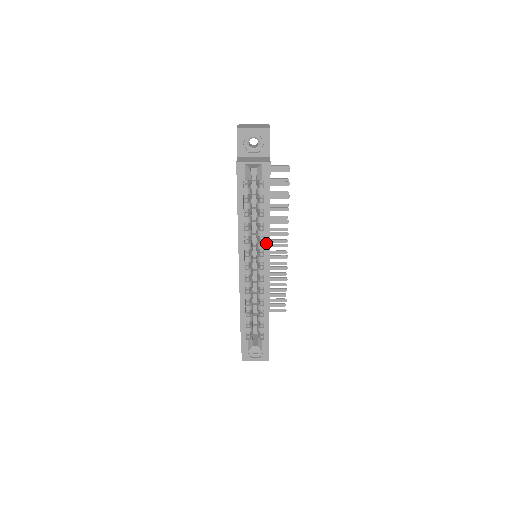
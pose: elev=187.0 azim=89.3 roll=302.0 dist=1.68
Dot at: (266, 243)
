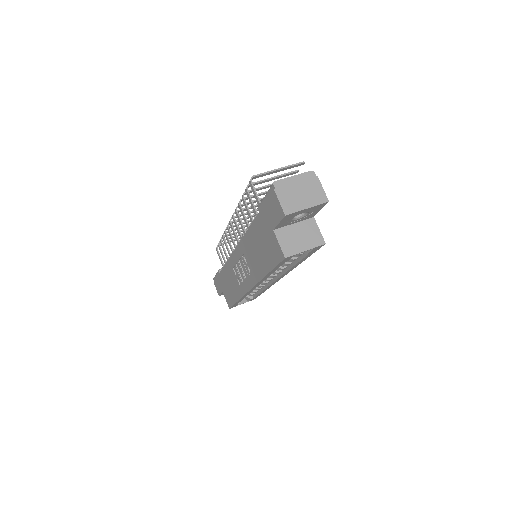
Dot at: (286, 273)
